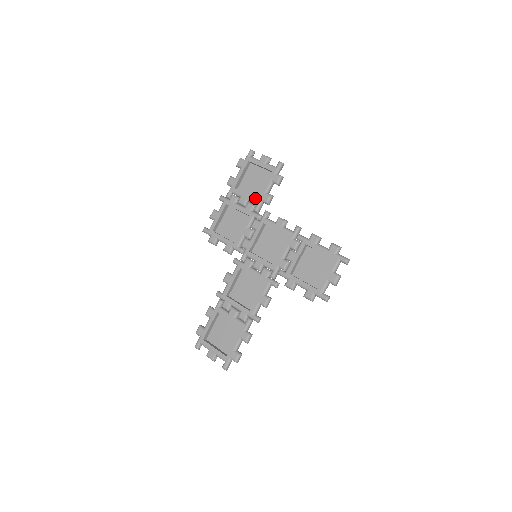
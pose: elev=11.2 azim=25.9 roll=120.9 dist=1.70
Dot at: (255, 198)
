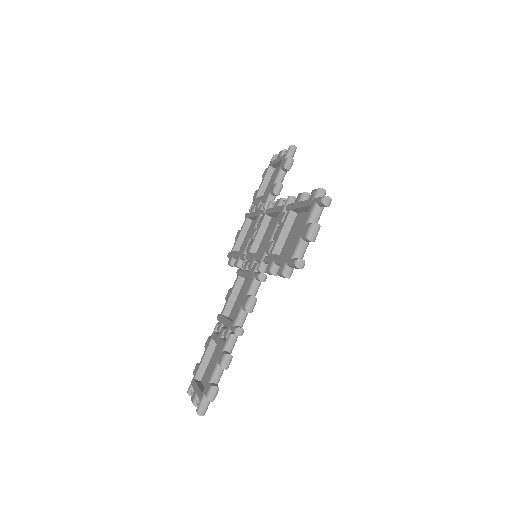
Dot at: (265, 195)
